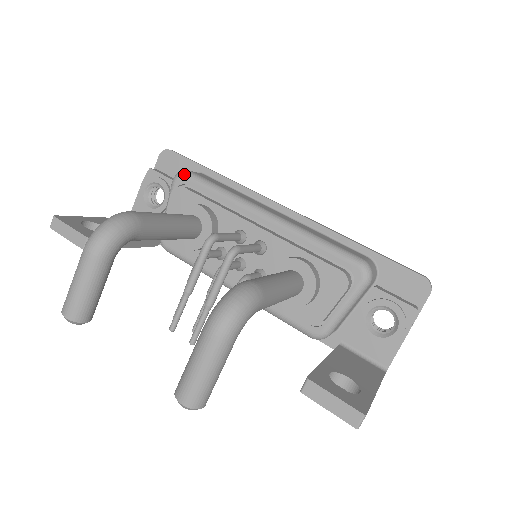
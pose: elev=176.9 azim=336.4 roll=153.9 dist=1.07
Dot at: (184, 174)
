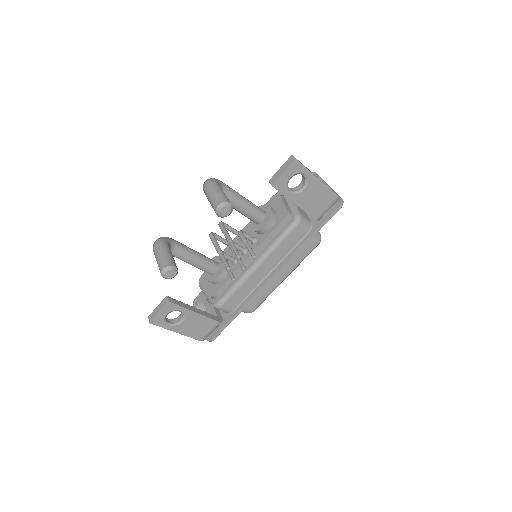
Dot at: occluded
